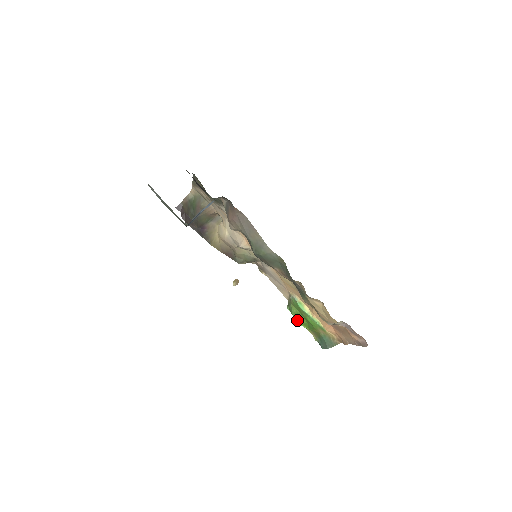
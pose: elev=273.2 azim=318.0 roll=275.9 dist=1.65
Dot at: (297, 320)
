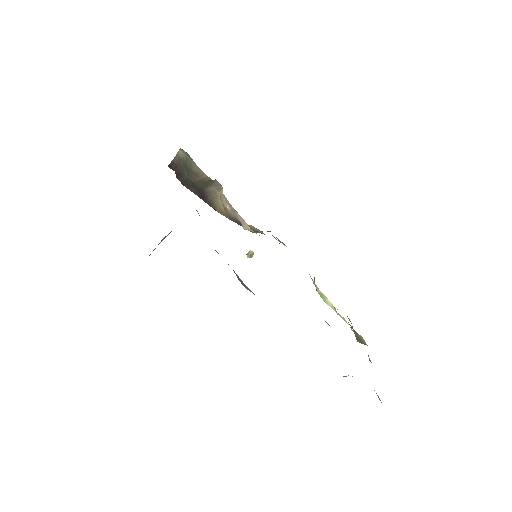
Dot at: occluded
